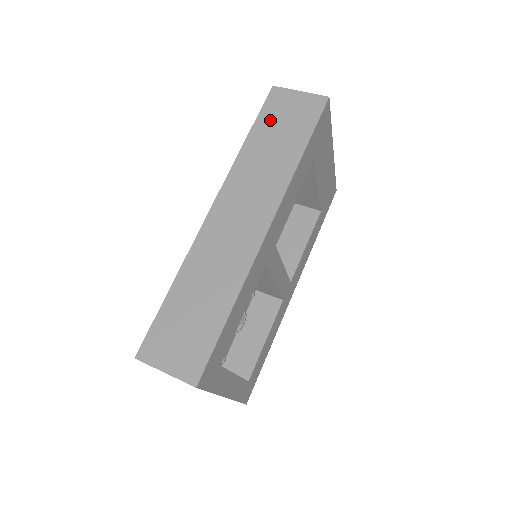
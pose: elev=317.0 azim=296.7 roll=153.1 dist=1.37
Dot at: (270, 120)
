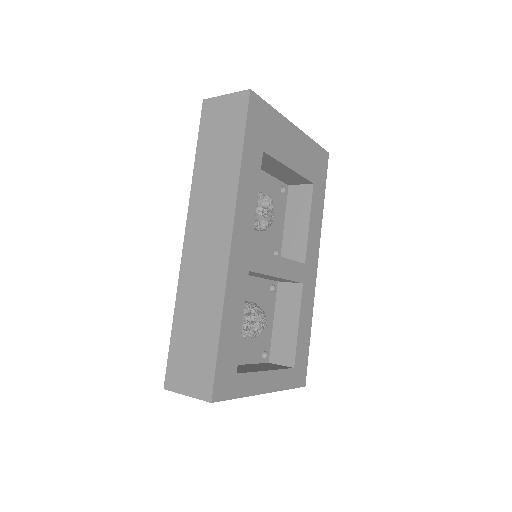
Dot at: (208, 135)
